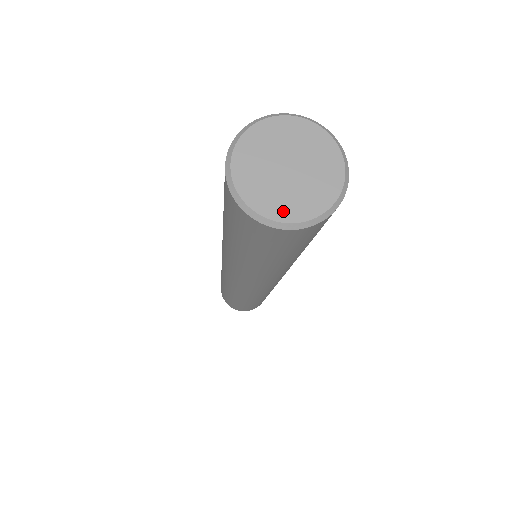
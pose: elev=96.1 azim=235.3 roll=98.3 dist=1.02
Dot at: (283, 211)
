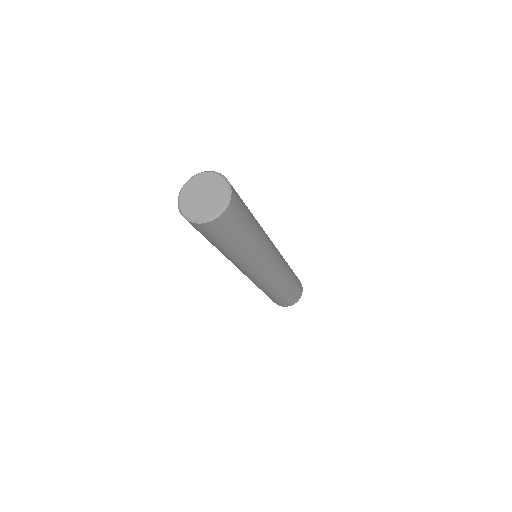
Dot at: (188, 211)
